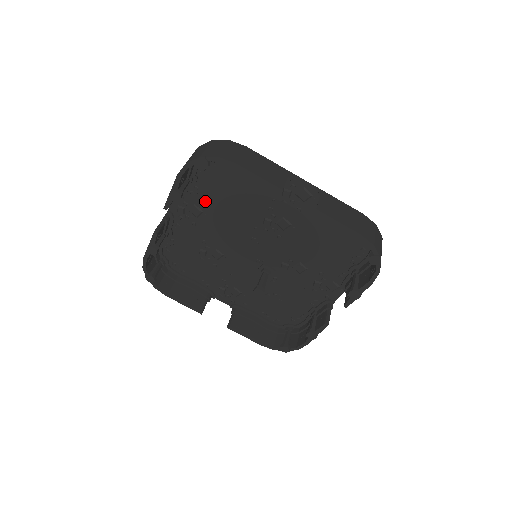
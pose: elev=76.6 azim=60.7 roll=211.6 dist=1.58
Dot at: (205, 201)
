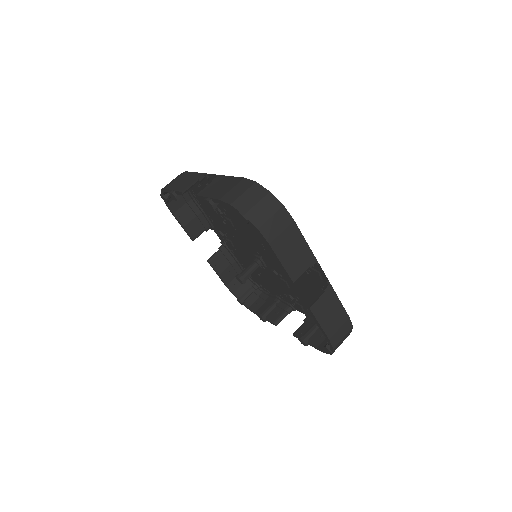
Dot at: occluded
